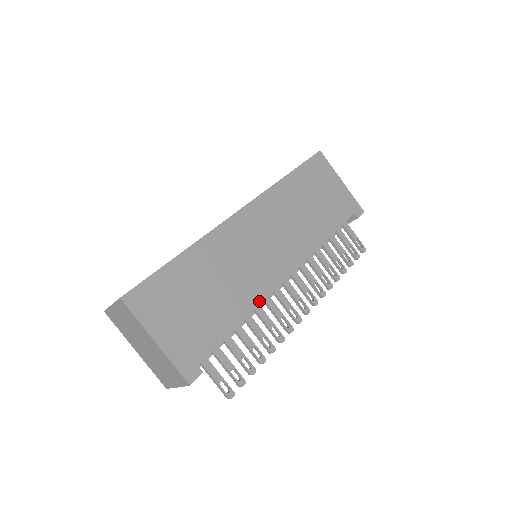
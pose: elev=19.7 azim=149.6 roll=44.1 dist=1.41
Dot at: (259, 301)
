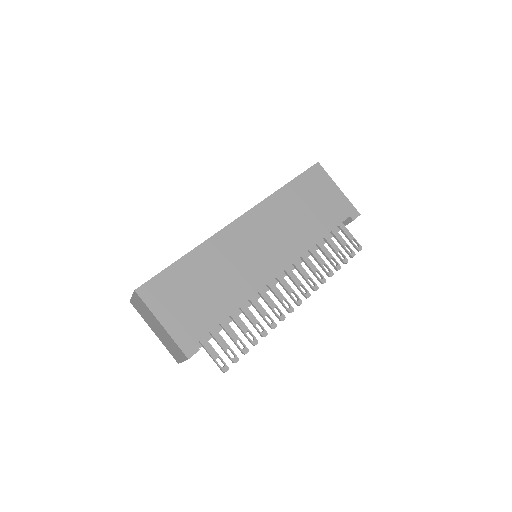
Dot at: (252, 293)
